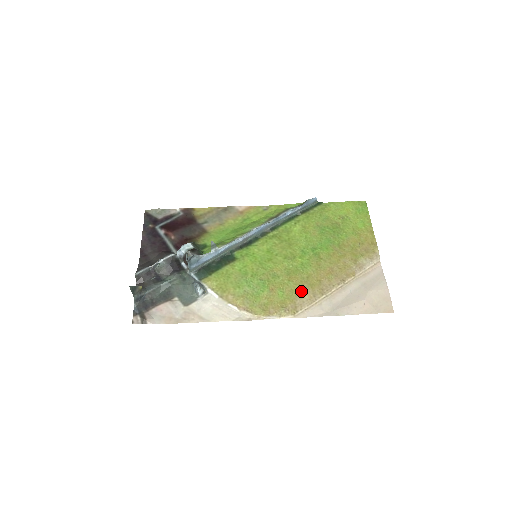
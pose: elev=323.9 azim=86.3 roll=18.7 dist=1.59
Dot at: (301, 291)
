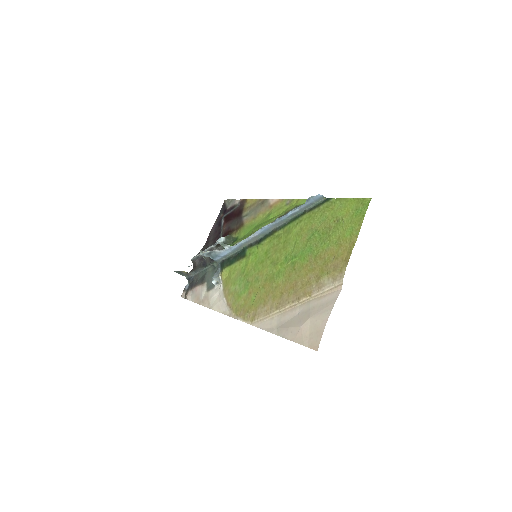
Dot at: (265, 300)
